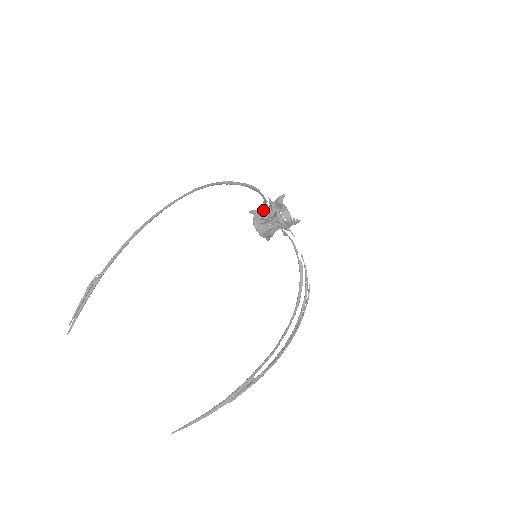
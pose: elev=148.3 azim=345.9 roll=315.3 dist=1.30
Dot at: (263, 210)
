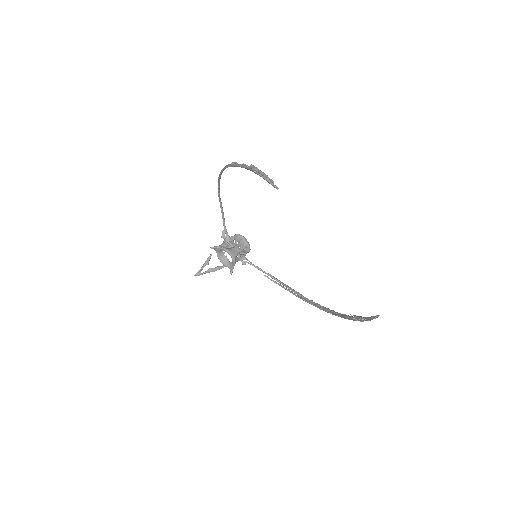
Dot at: (221, 245)
